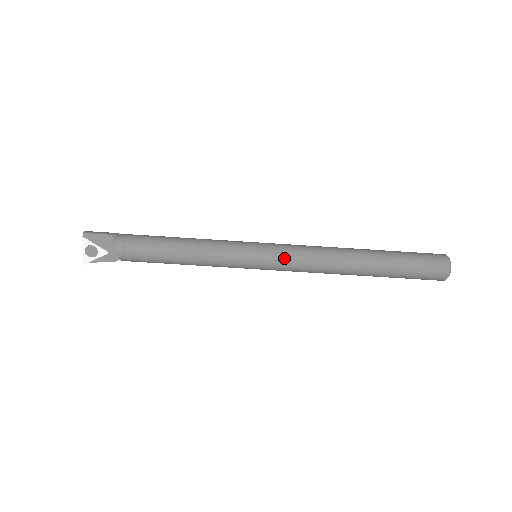
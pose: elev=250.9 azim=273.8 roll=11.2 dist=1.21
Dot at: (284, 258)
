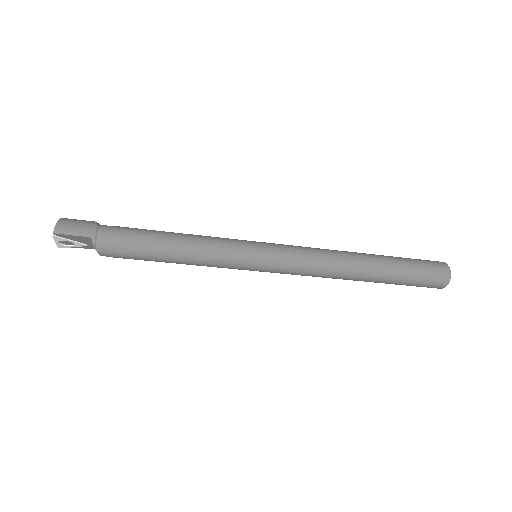
Dot at: (286, 271)
